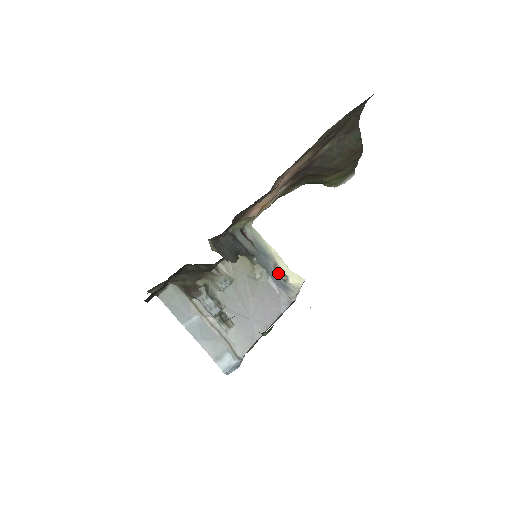
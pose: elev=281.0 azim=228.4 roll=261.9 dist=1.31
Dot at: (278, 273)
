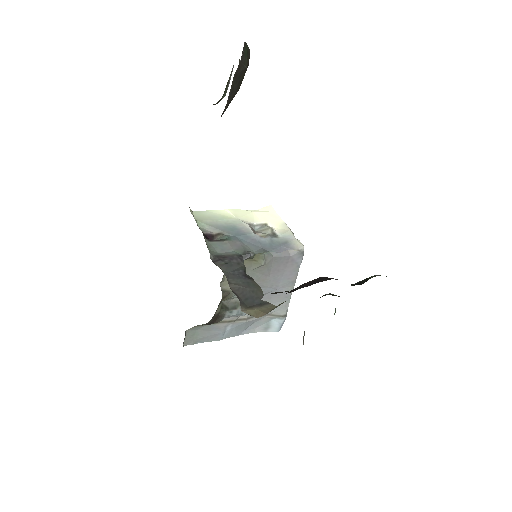
Dot at: (259, 231)
